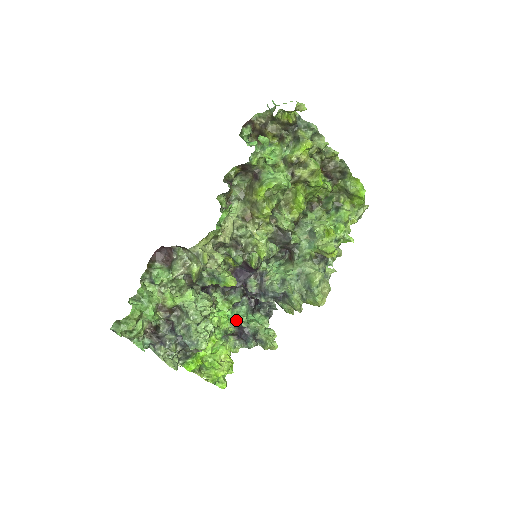
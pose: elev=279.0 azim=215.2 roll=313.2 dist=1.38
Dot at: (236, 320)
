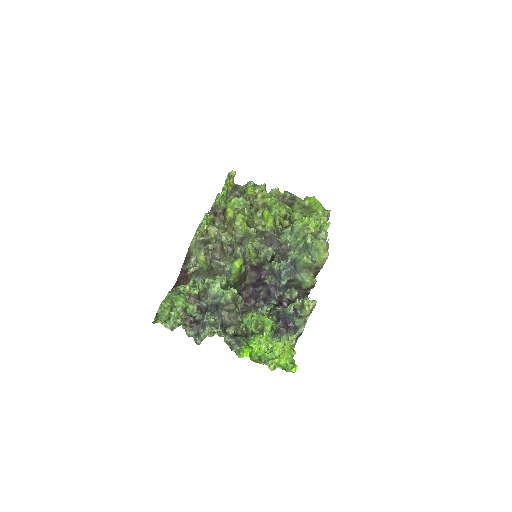
Dot at: (276, 317)
